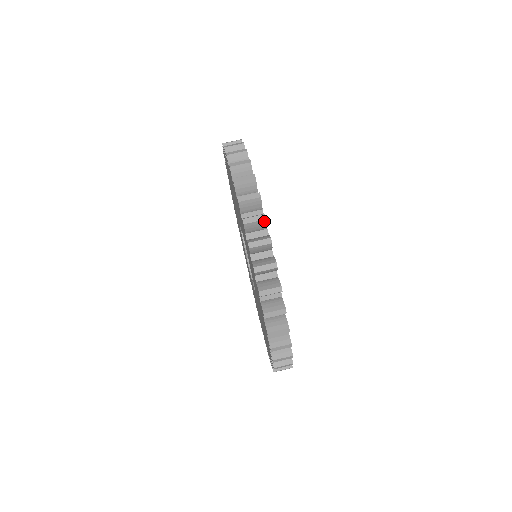
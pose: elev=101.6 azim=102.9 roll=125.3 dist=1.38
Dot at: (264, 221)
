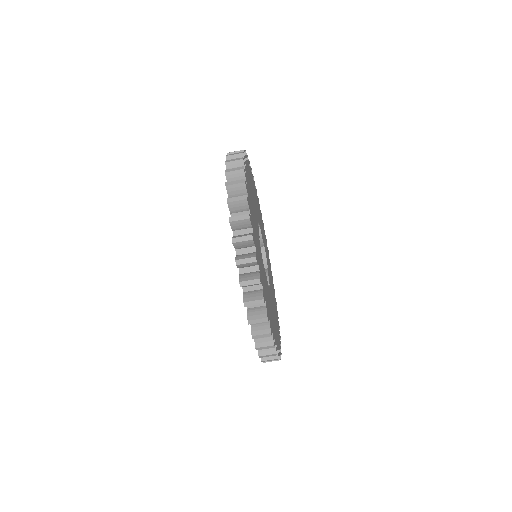
Dot at: (255, 262)
